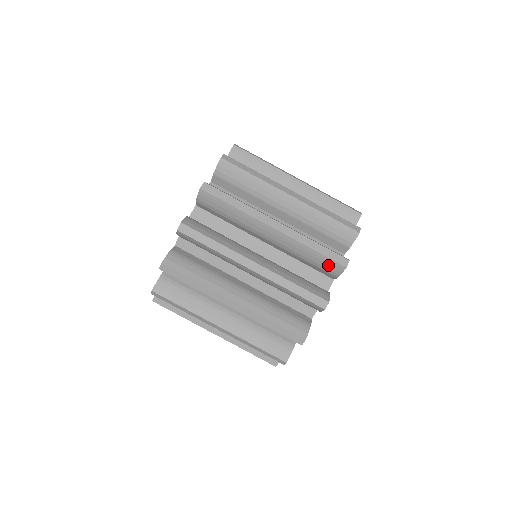
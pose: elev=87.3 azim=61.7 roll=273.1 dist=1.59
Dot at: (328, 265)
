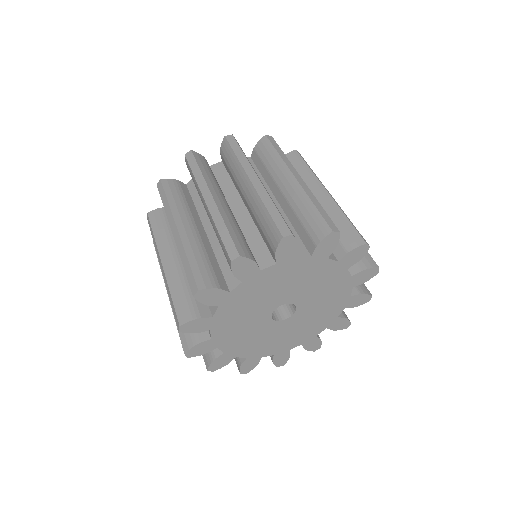
Dot at: (271, 232)
